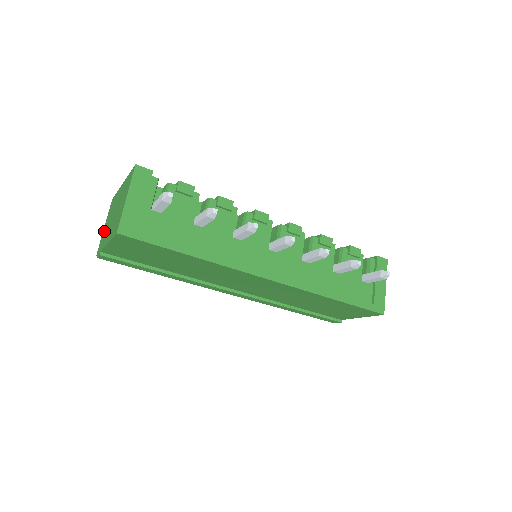
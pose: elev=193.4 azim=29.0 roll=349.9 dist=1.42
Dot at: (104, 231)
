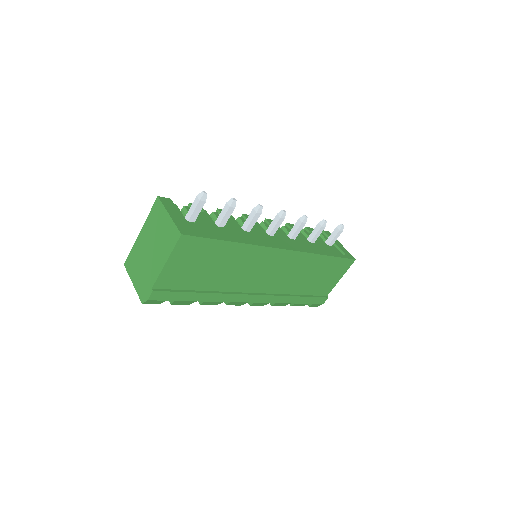
Dot at: (139, 281)
